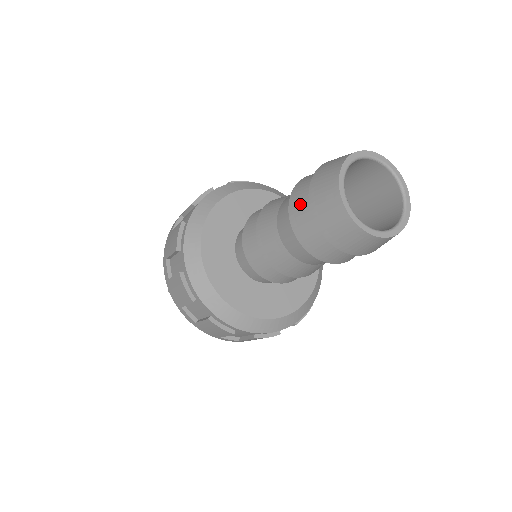
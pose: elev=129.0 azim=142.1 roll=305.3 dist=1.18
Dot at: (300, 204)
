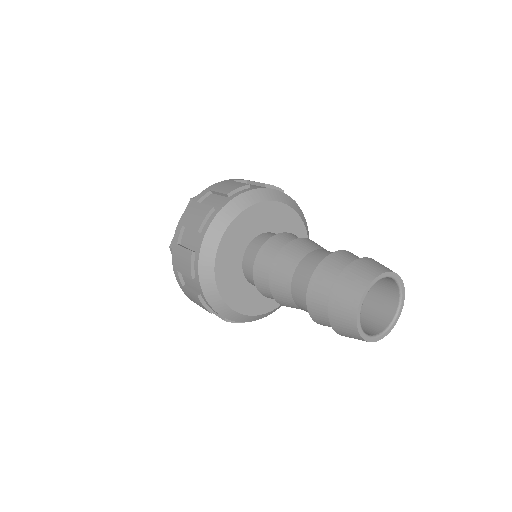
Dot at: (323, 280)
